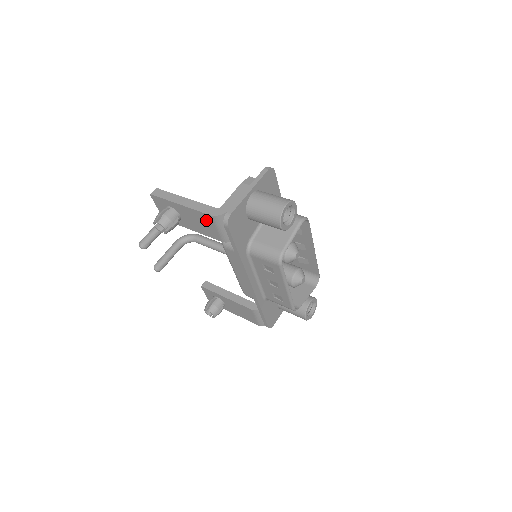
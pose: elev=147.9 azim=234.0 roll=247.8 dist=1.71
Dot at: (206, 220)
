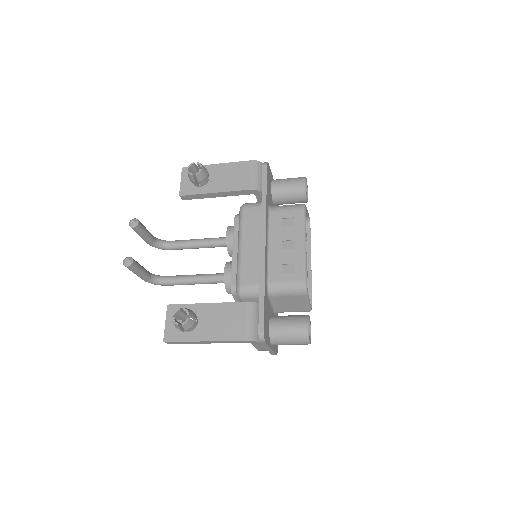
Dot at: (243, 169)
